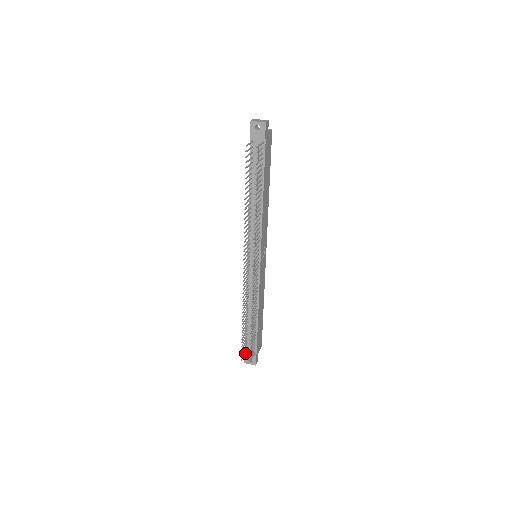
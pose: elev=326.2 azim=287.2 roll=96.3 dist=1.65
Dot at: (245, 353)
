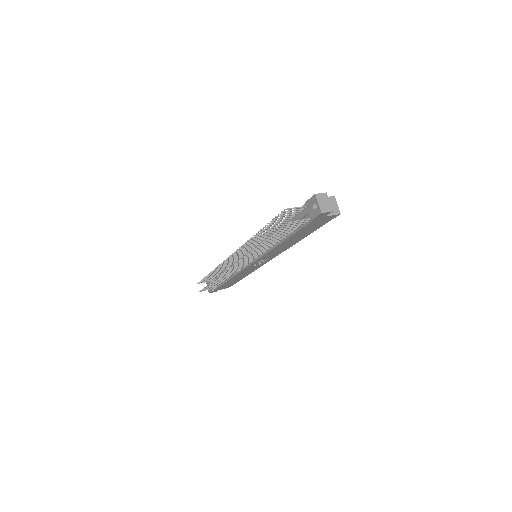
Dot at: occluded
